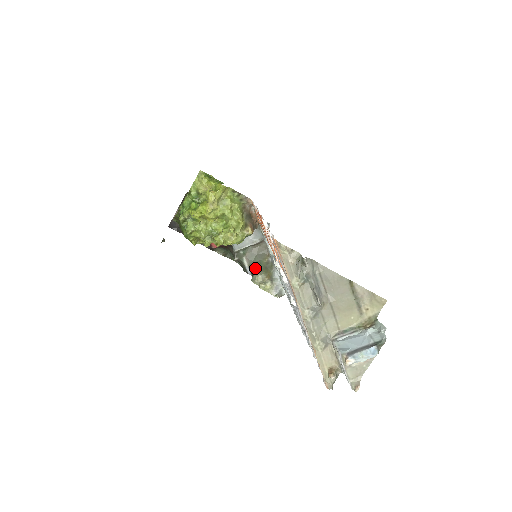
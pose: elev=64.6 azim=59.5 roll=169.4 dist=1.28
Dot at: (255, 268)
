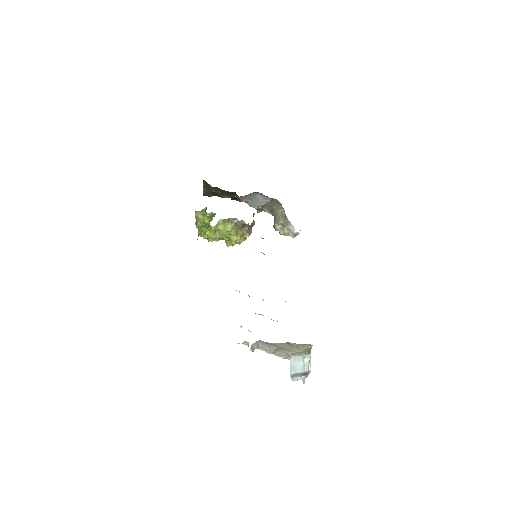
Dot at: (274, 218)
